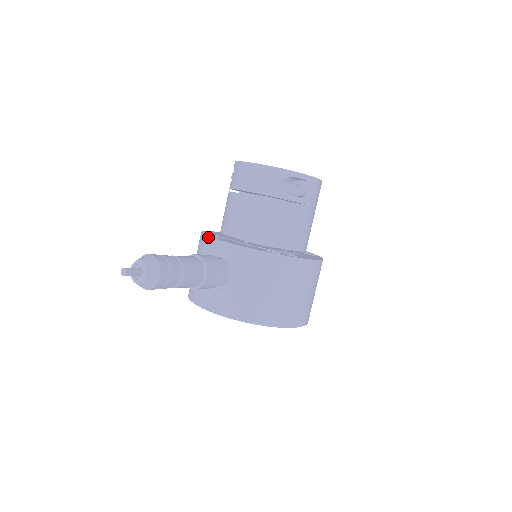
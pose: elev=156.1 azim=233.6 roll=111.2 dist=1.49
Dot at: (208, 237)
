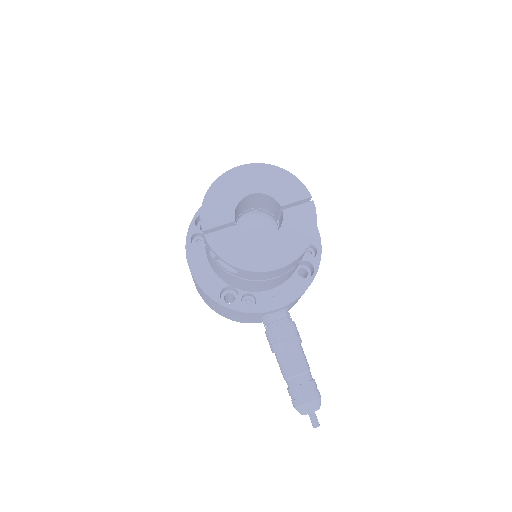
Dot at: occluded
